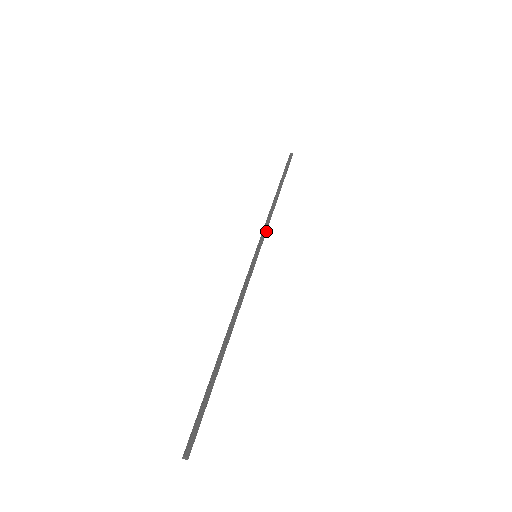
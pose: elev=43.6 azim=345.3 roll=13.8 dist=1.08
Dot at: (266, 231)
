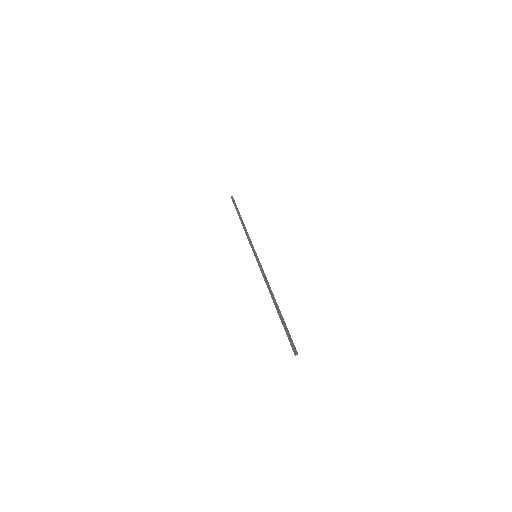
Dot at: (251, 242)
